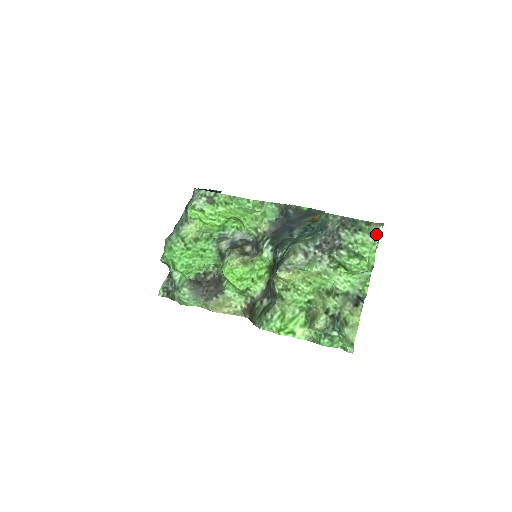
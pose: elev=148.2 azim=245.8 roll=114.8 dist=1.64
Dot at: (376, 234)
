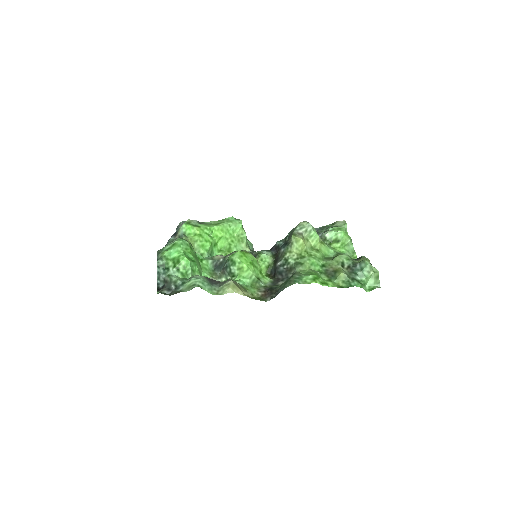
Dot at: (344, 222)
